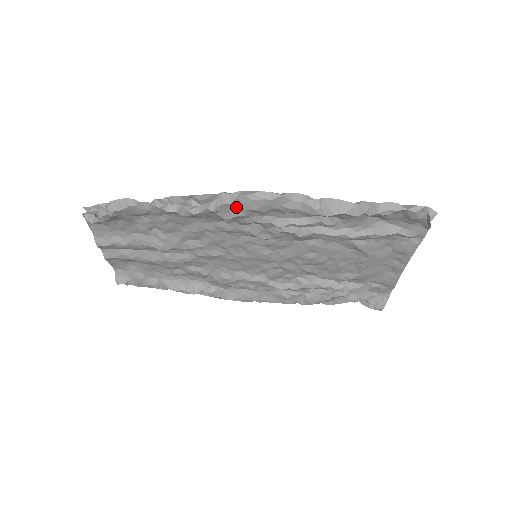
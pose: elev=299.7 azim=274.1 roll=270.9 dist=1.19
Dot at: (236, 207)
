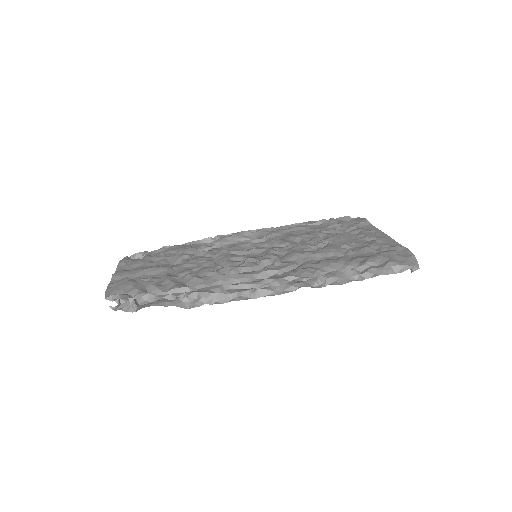
Dot at: occluded
